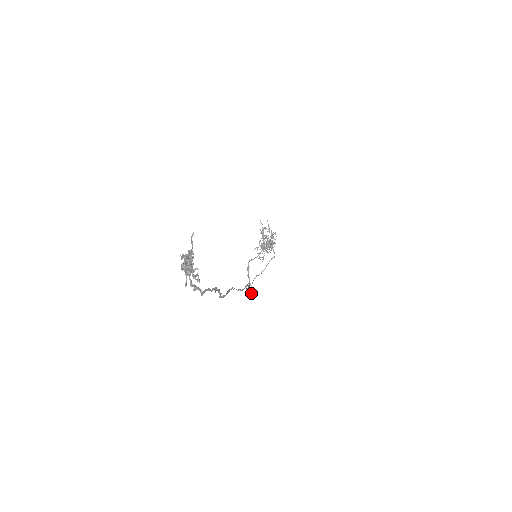
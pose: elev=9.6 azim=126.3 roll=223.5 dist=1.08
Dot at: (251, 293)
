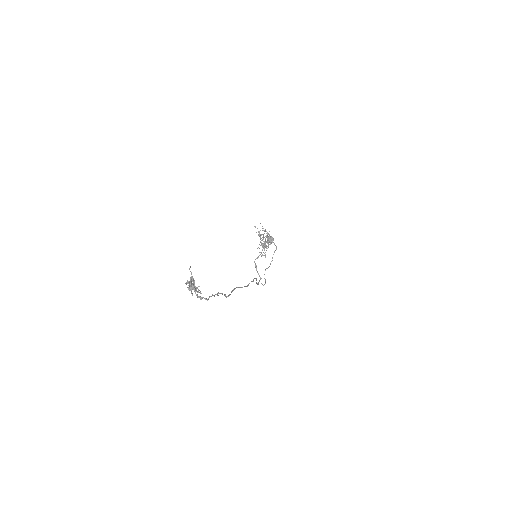
Dot at: occluded
